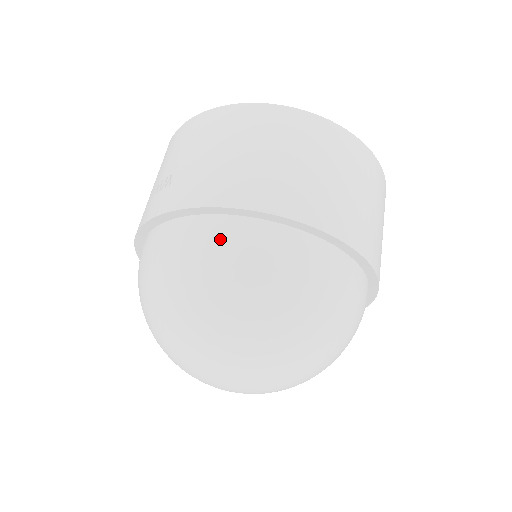
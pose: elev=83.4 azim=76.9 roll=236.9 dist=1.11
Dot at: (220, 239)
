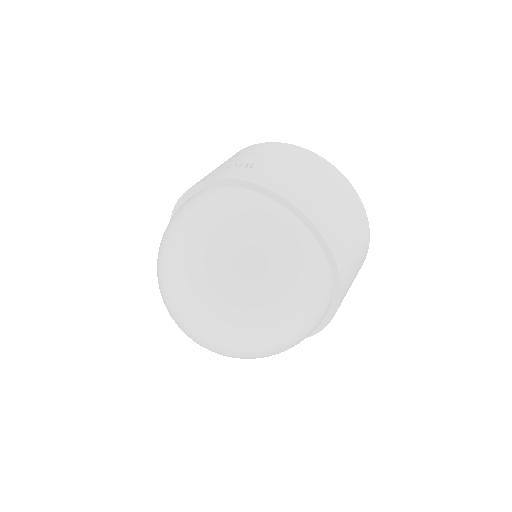
Dot at: (274, 217)
